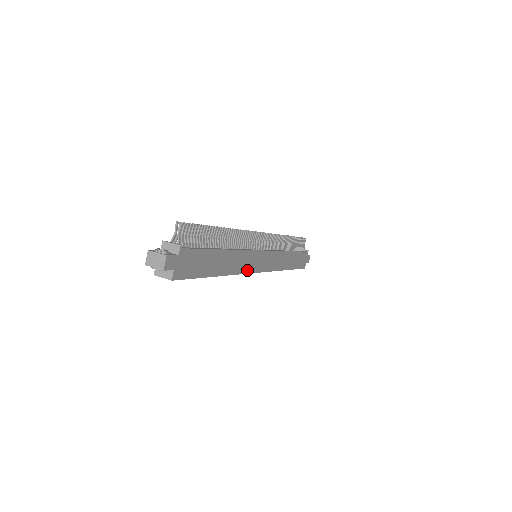
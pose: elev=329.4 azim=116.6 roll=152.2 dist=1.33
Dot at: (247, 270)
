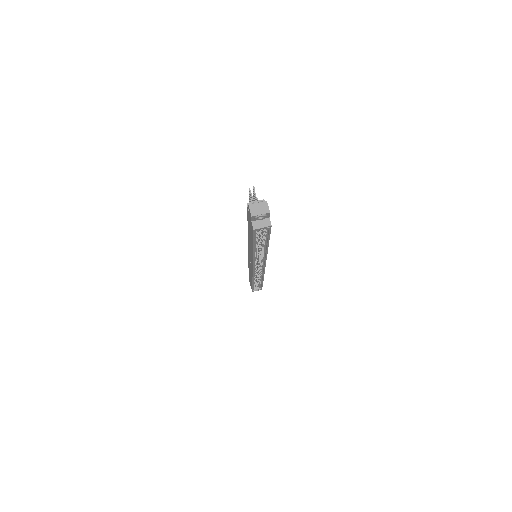
Dot at: occluded
